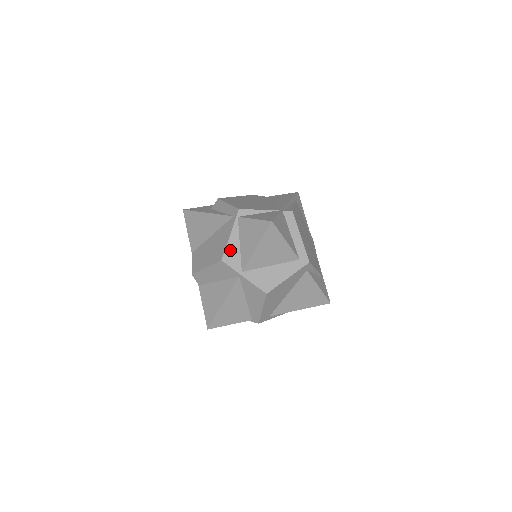
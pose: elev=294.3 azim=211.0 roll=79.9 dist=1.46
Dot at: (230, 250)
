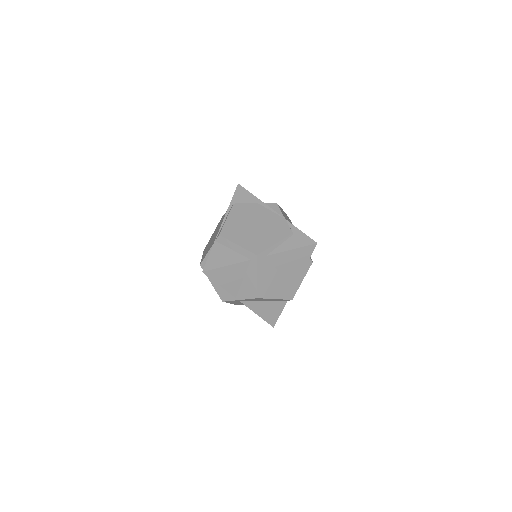
Dot at: (220, 292)
